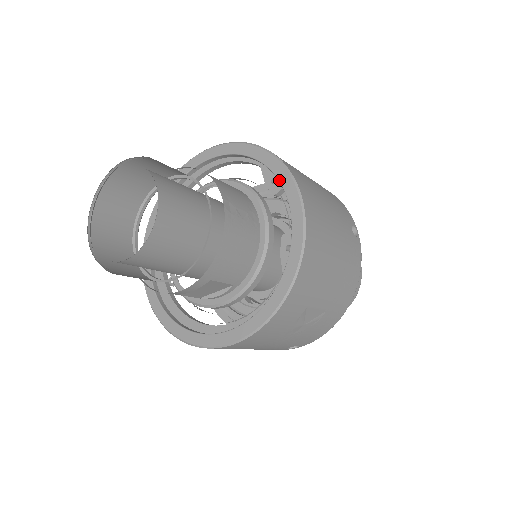
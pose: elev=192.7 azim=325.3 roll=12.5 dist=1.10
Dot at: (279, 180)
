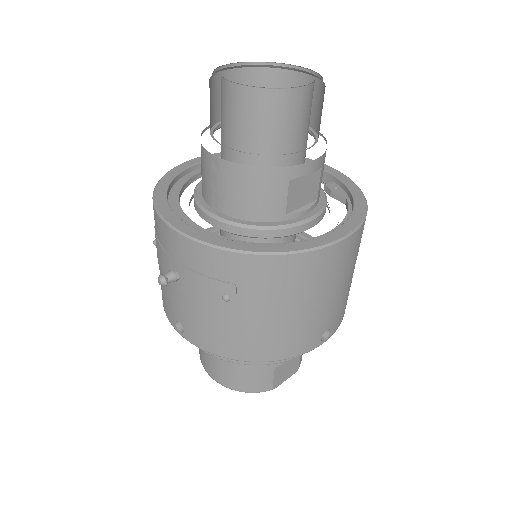
Dot at: occluded
